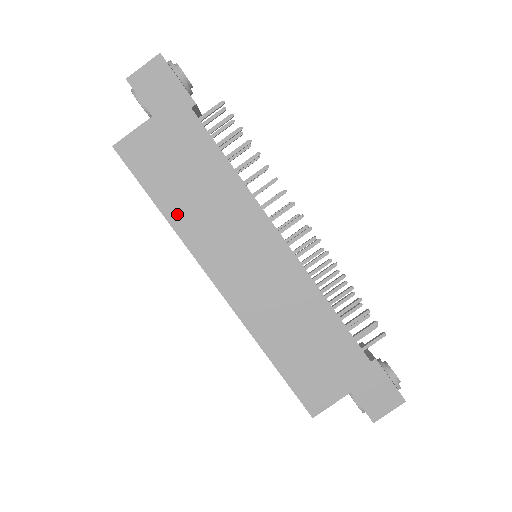
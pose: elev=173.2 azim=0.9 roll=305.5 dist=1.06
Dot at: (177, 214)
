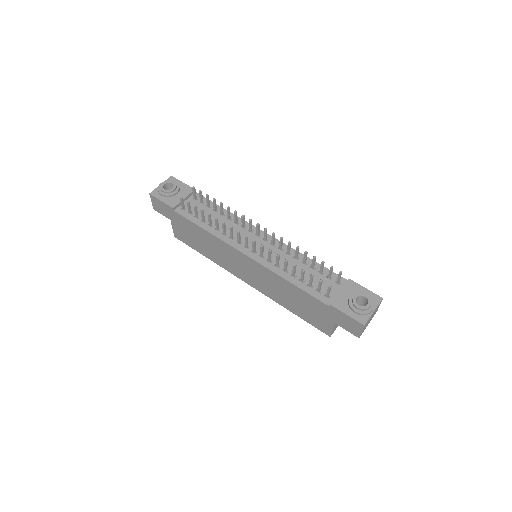
Dot at: (210, 256)
